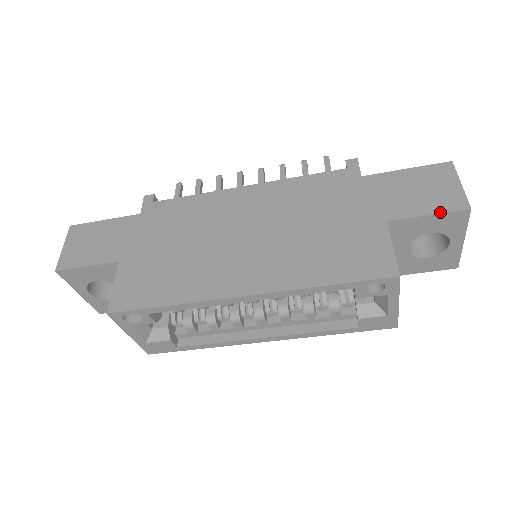
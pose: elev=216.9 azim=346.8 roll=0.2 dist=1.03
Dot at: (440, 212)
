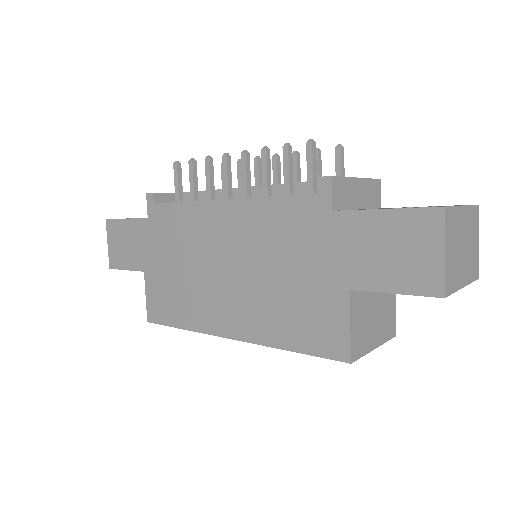
Dot at: (407, 293)
